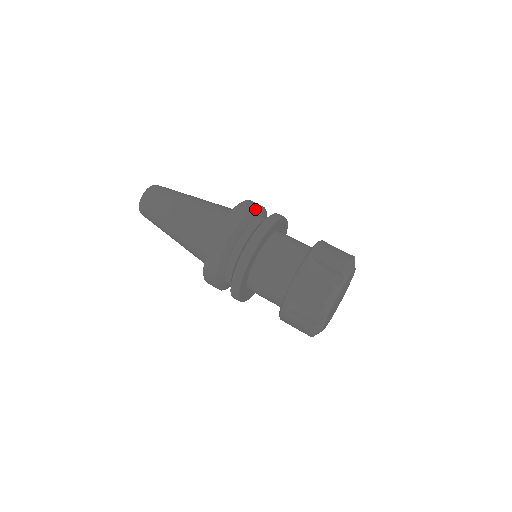
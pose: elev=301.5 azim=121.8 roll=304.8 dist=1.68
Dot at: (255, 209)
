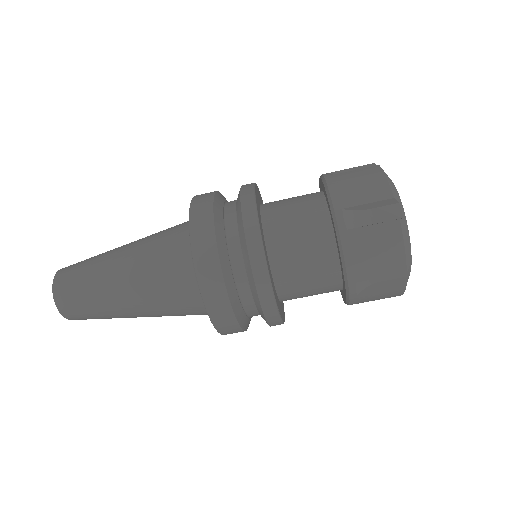
Dot at: (224, 278)
